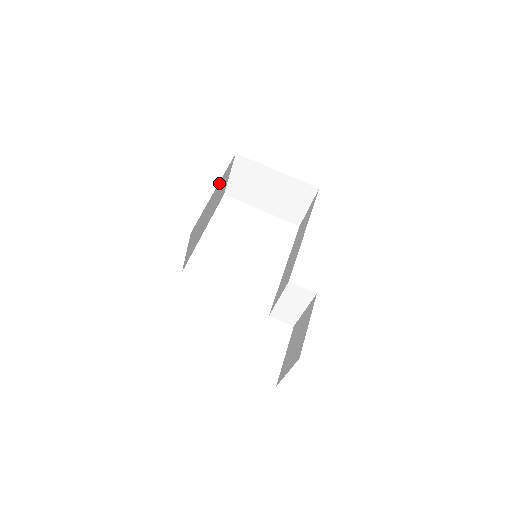
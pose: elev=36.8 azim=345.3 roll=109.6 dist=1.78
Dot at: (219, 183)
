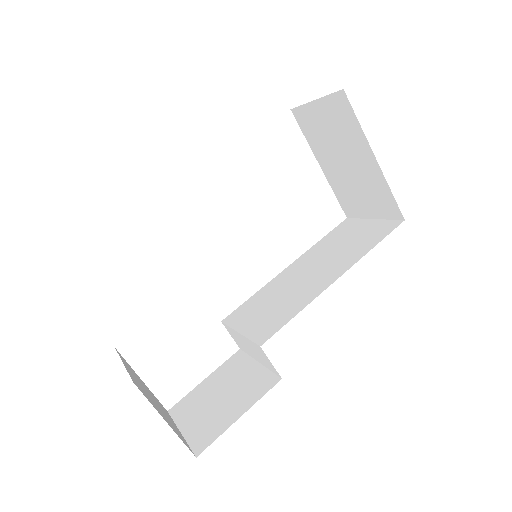
Dot at: occluded
